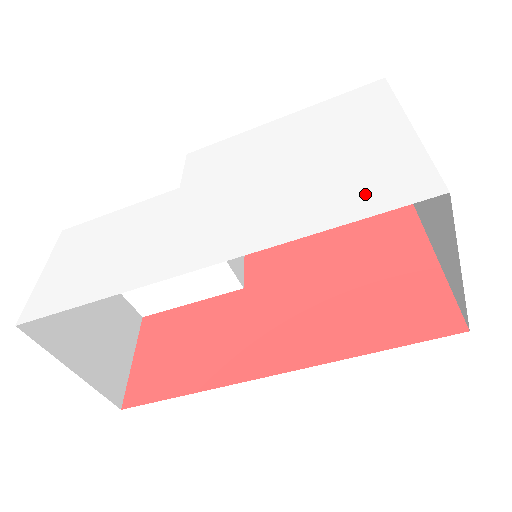
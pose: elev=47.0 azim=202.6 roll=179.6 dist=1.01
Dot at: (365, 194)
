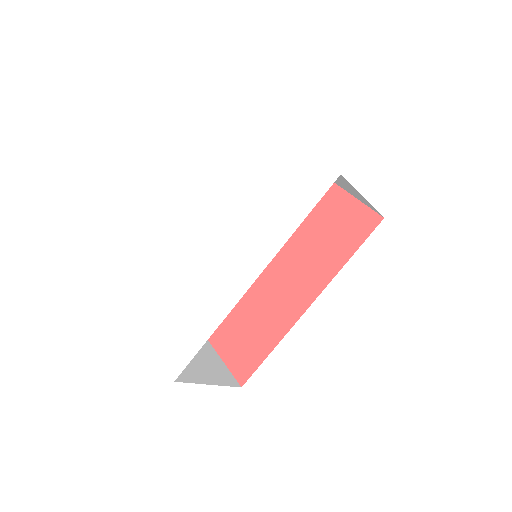
Dot at: (302, 197)
